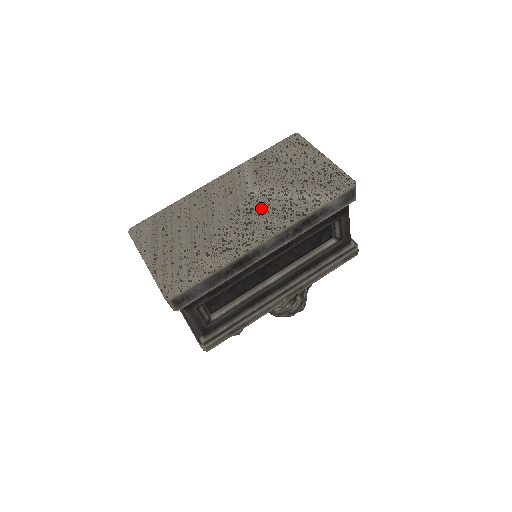
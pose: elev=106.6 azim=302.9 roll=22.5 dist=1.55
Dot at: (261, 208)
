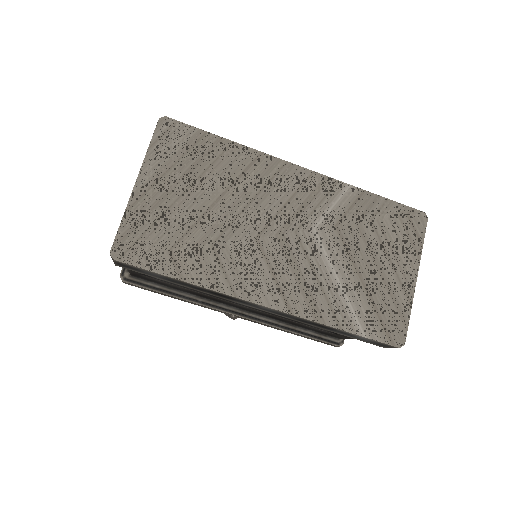
Dot at: (301, 263)
